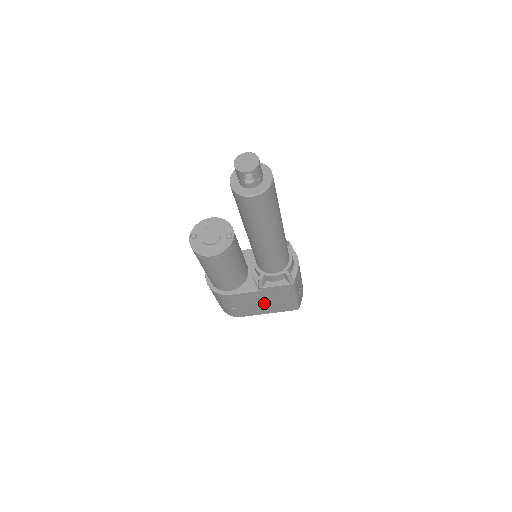
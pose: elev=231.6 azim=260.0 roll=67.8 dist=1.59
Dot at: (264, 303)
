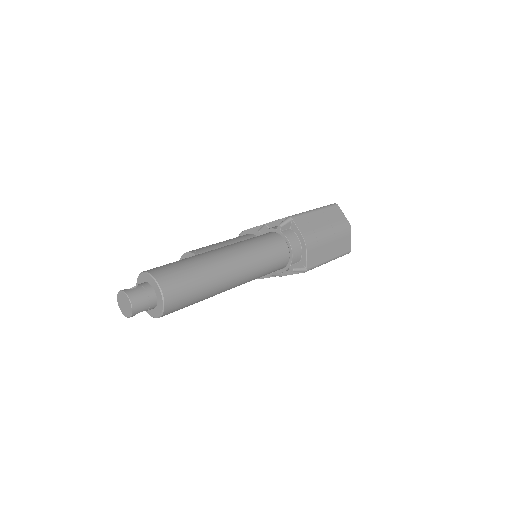
Dot at: occluded
